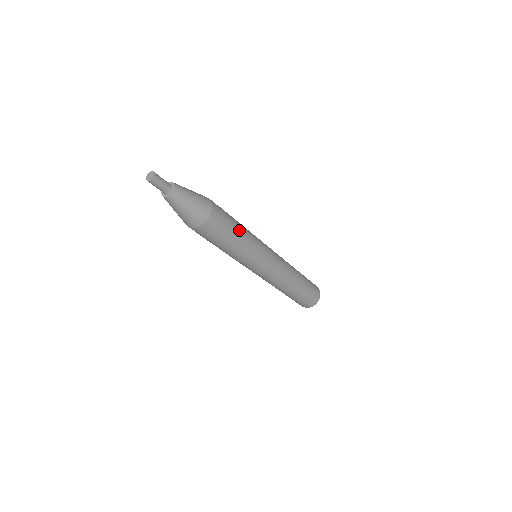
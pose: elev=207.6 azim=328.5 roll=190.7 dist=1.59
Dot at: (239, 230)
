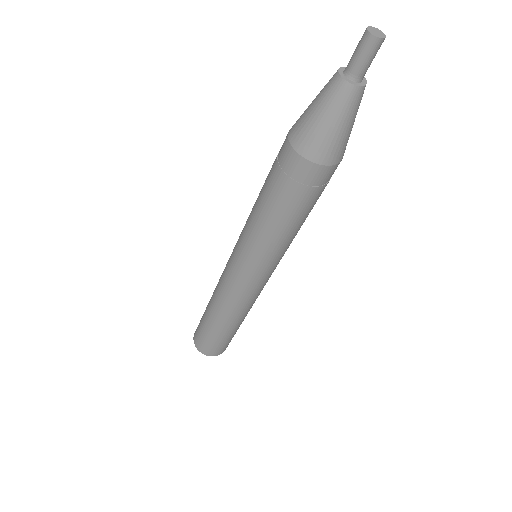
Dot at: (302, 219)
